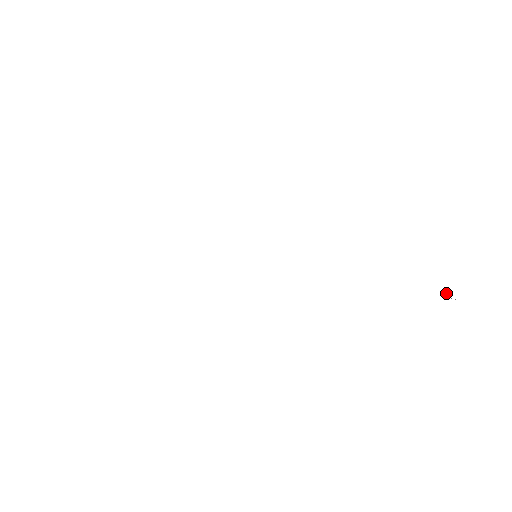
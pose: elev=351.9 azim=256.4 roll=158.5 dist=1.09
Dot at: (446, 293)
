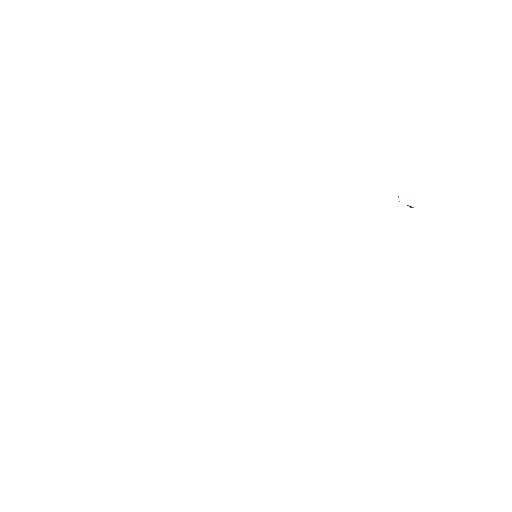
Dot at: (410, 207)
